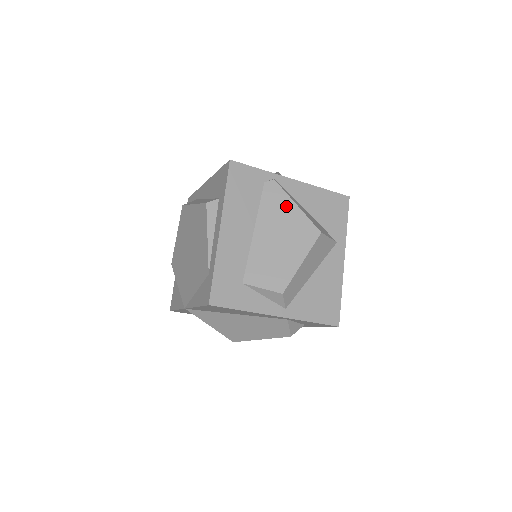
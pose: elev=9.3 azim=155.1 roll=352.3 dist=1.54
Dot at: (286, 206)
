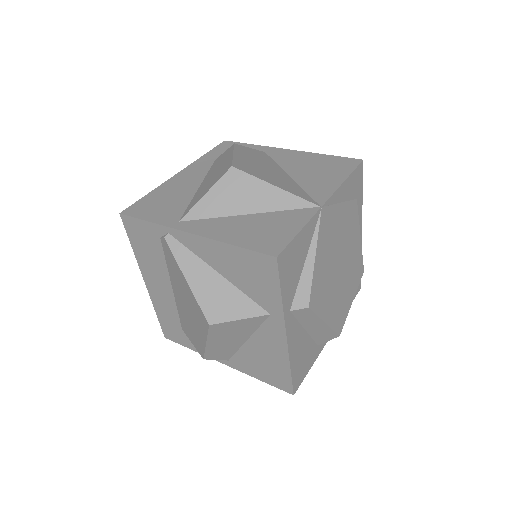
Dot at: (180, 276)
